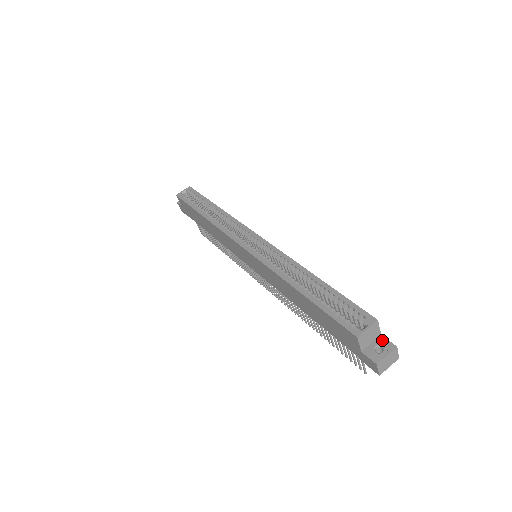
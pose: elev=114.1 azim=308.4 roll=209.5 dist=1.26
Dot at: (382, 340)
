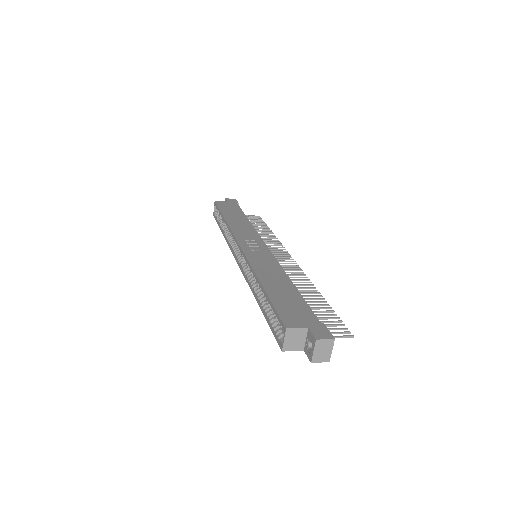
Dot at: (309, 334)
